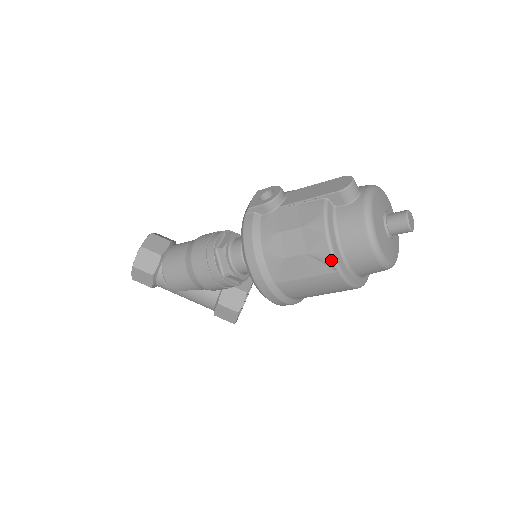
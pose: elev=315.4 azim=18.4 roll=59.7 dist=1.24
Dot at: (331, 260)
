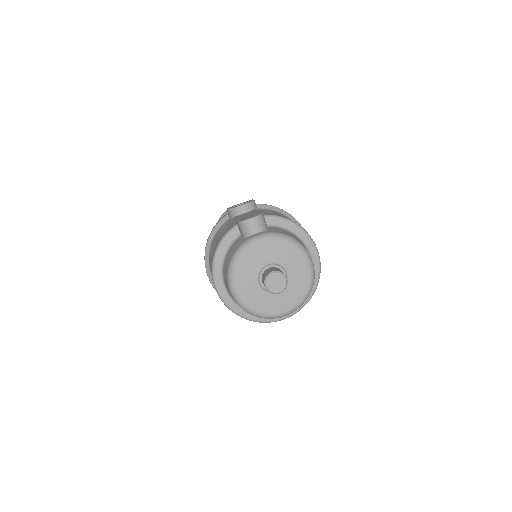
Dot at: (212, 275)
